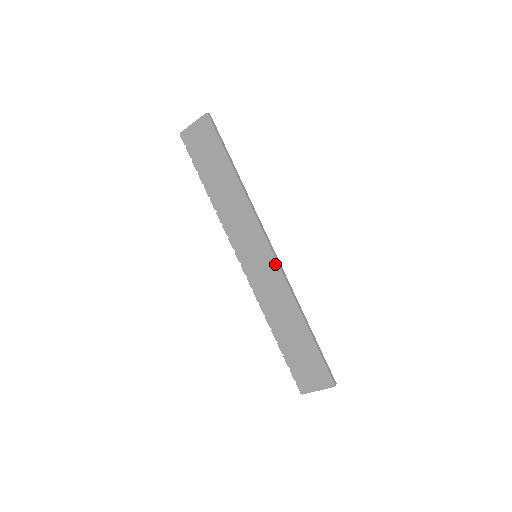
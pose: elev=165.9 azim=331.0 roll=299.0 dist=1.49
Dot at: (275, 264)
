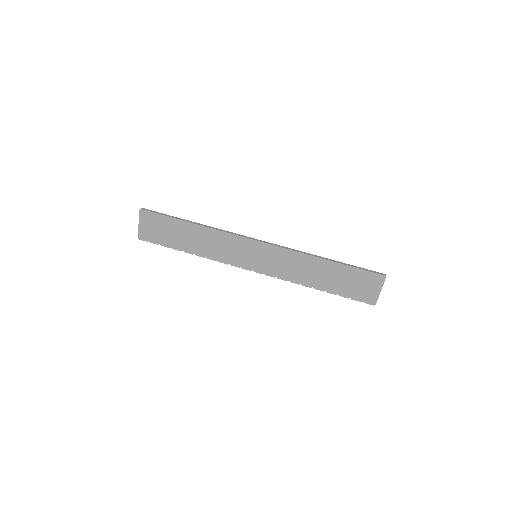
Dot at: (271, 247)
